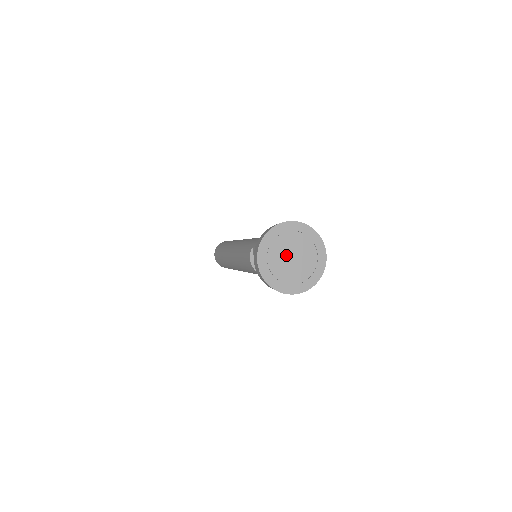
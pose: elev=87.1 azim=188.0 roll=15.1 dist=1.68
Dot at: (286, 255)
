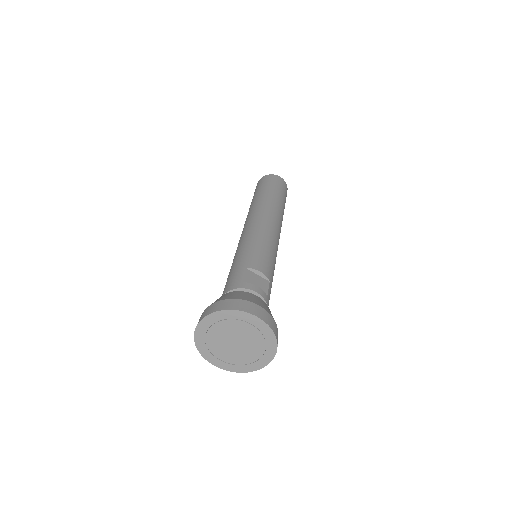
Dot at: (228, 345)
